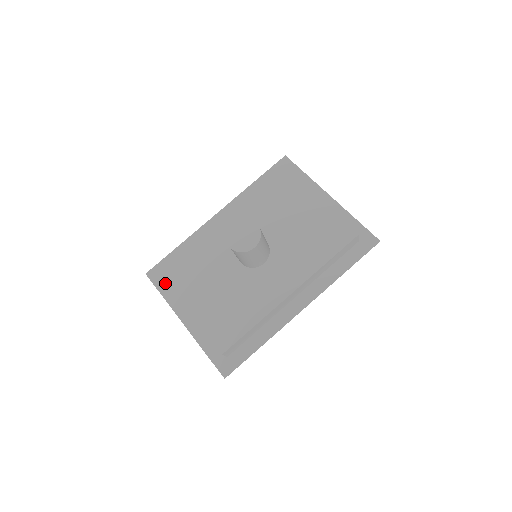
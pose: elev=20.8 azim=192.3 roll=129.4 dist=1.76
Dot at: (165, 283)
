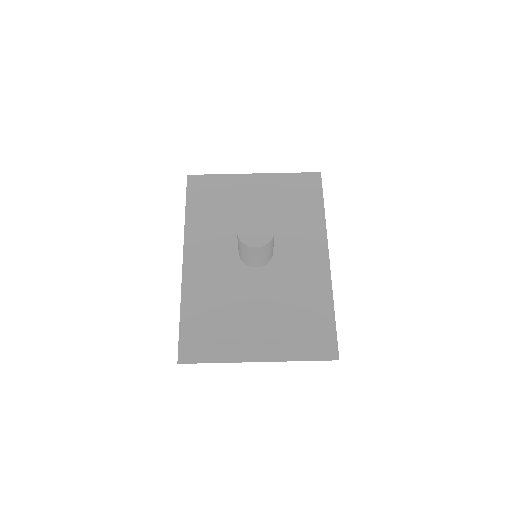
Dot at: (205, 351)
